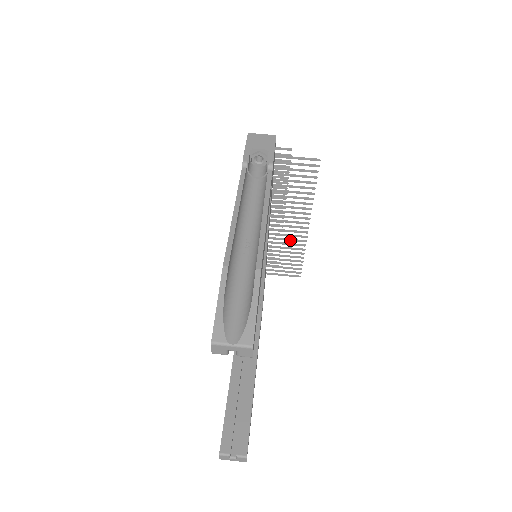
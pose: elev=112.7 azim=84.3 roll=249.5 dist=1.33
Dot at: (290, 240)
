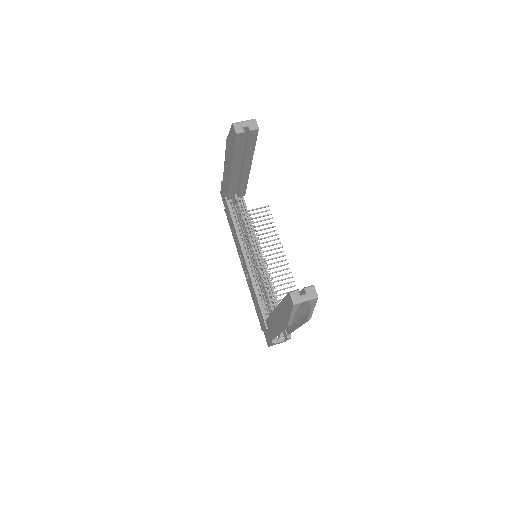
Dot at: (279, 276)
